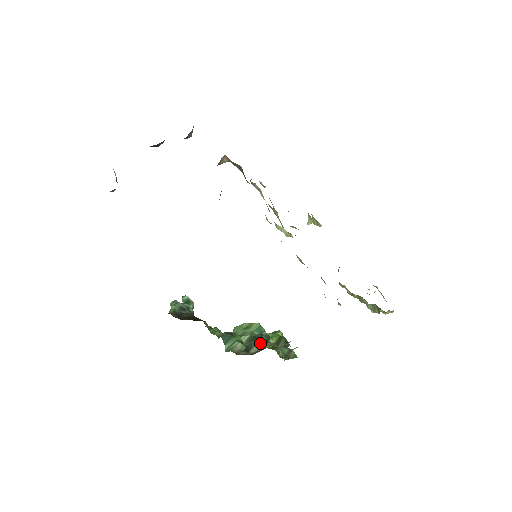
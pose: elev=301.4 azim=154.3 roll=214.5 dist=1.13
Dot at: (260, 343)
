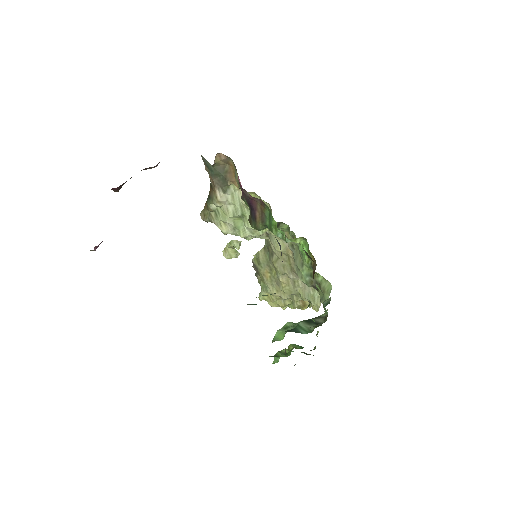
Dot at: (316, 318)
